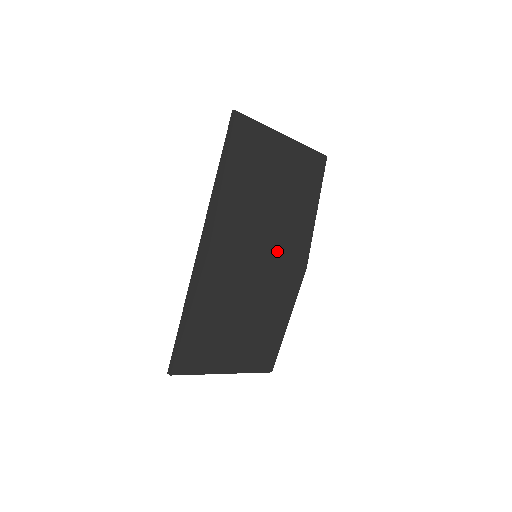
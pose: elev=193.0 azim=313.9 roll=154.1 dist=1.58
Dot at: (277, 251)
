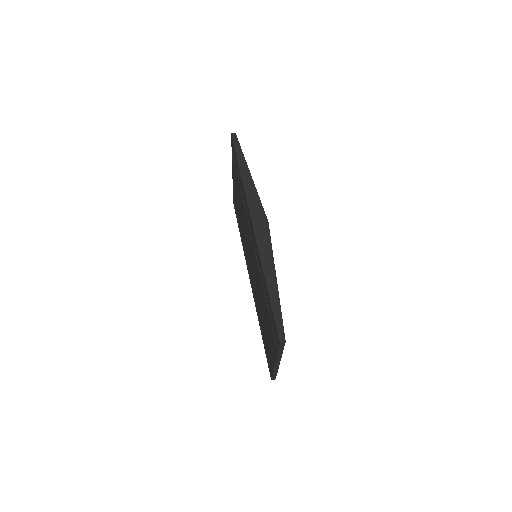
Dot at: occluded
